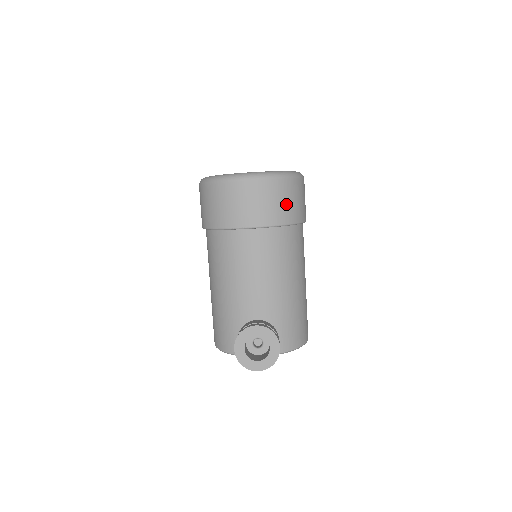
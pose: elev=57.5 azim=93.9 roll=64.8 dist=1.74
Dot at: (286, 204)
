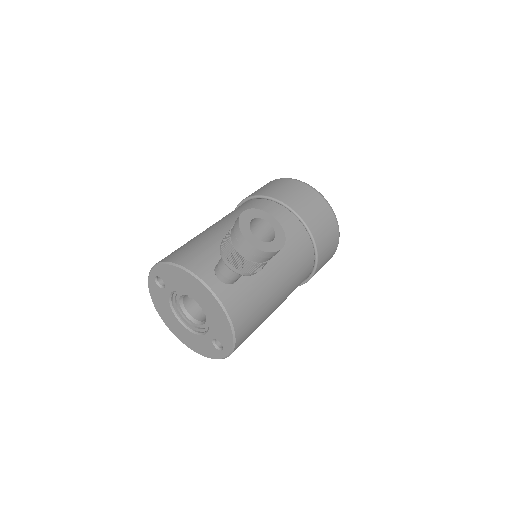
Dot at: (326, 235)
